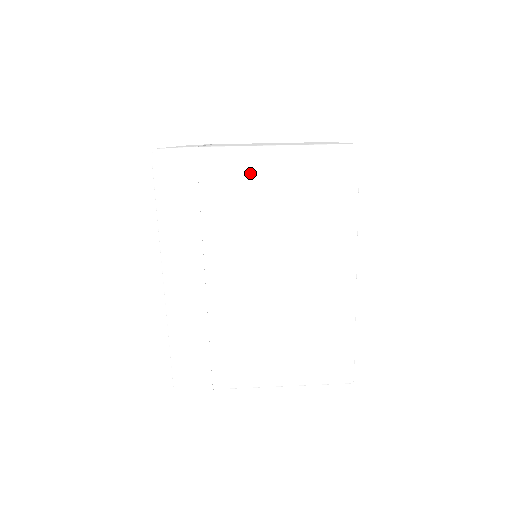
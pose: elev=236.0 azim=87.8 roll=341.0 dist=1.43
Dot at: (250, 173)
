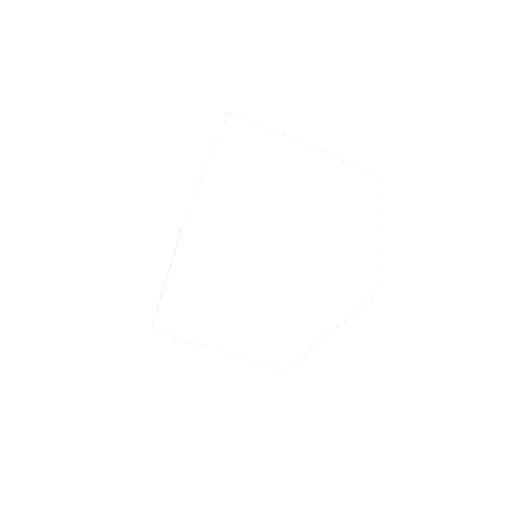
Dot at: (270, 270)
